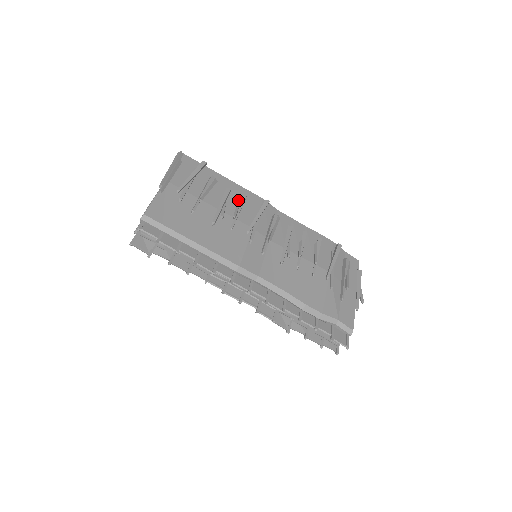
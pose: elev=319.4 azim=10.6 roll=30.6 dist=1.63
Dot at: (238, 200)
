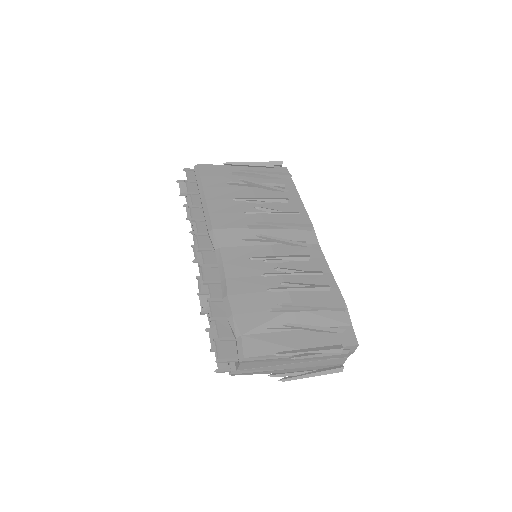
Dot at: (285, 209)
